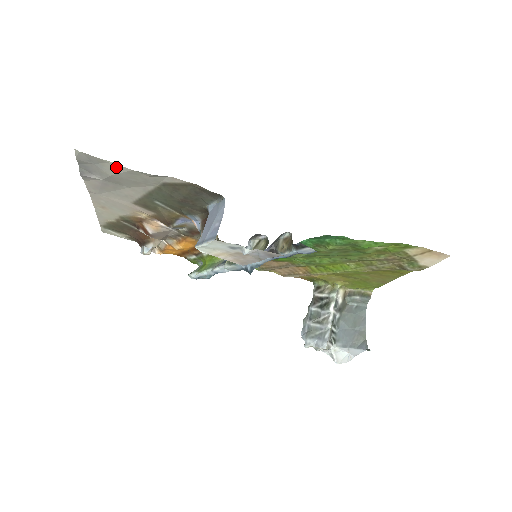
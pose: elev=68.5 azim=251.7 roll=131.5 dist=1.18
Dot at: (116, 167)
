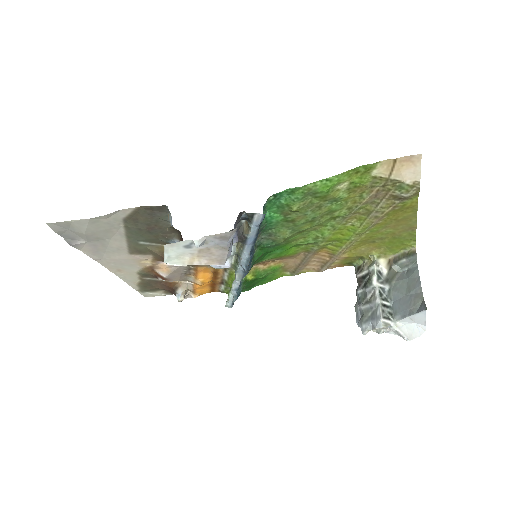
Dot at: (80, 223)
